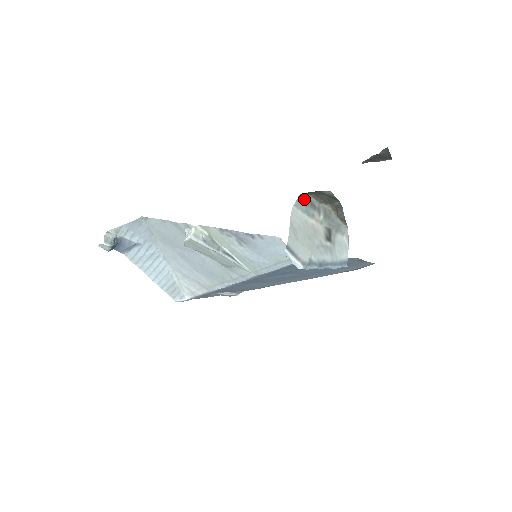
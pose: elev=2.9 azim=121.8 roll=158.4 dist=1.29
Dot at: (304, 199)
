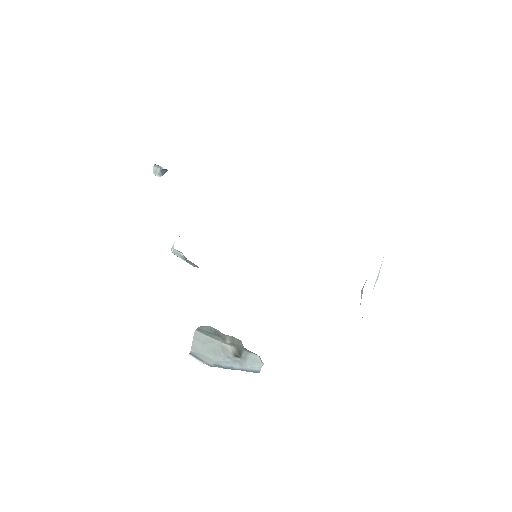
Dot at: (206, 329)
